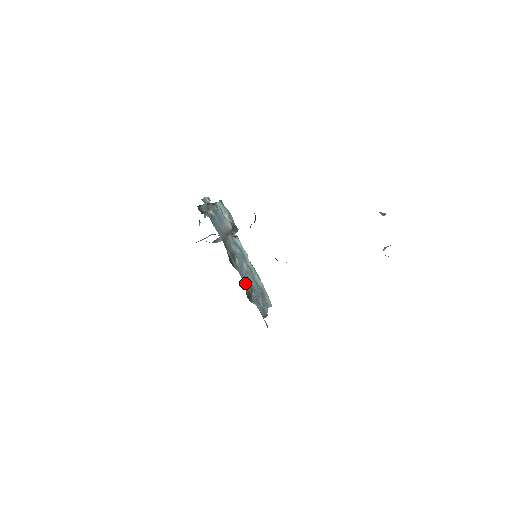
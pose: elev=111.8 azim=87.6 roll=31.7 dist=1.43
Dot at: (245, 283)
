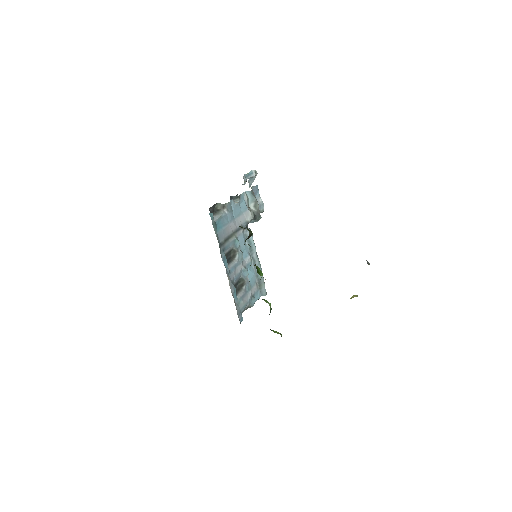
Dot at: (230, 283)
